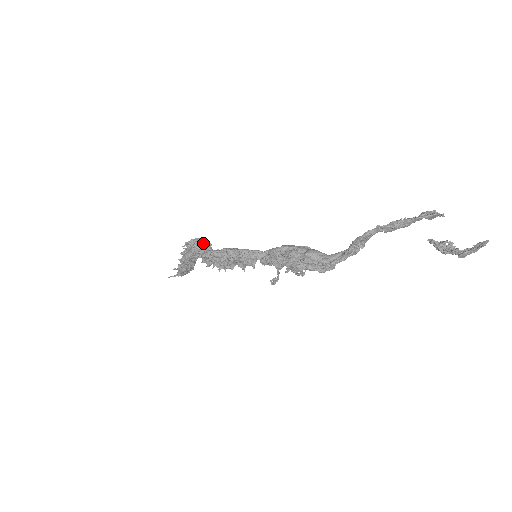
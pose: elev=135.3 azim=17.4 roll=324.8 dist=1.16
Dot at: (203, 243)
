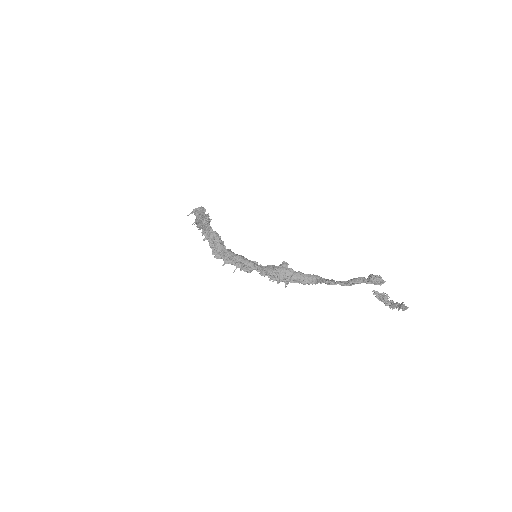
Dot at: (214, 240)
